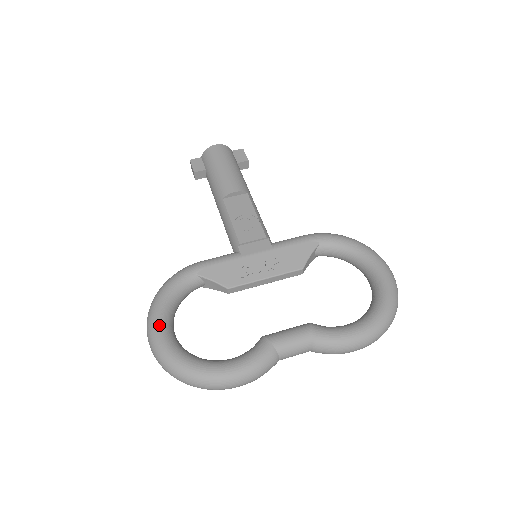
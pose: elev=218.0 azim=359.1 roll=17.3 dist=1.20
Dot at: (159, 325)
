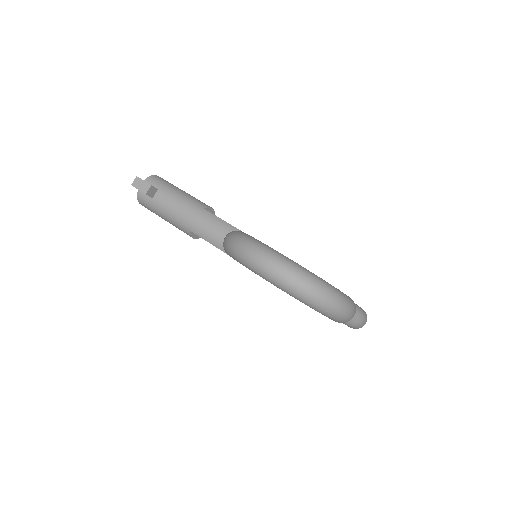
Dot at: occluded
